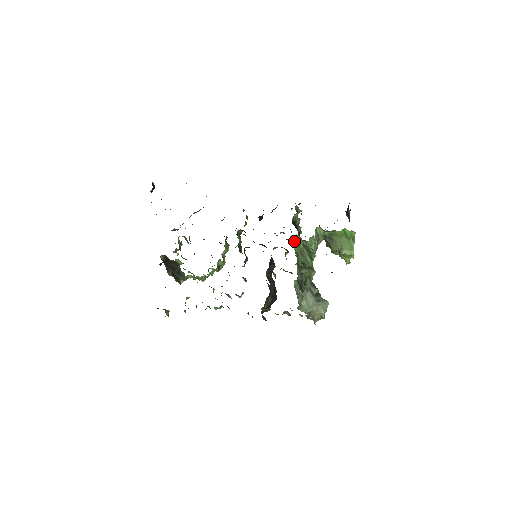
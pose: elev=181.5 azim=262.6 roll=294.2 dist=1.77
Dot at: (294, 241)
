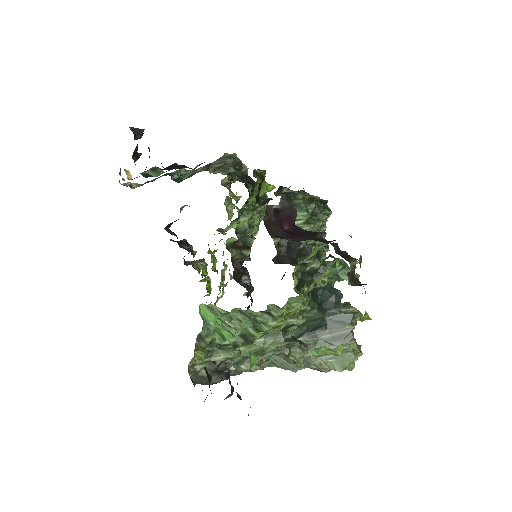
Dot at: (211, 310)
